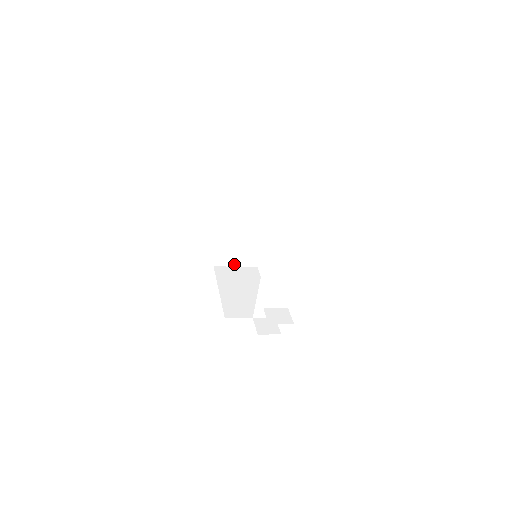
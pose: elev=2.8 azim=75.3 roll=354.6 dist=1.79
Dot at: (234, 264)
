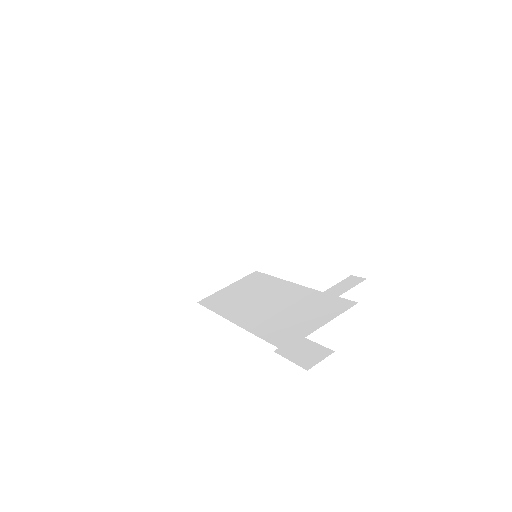
Dot at: (183, 171)
